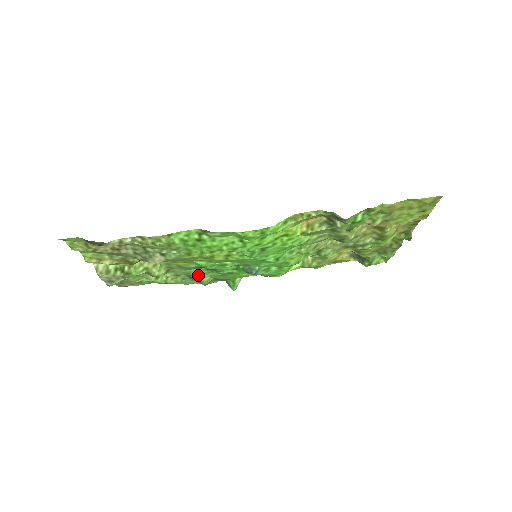
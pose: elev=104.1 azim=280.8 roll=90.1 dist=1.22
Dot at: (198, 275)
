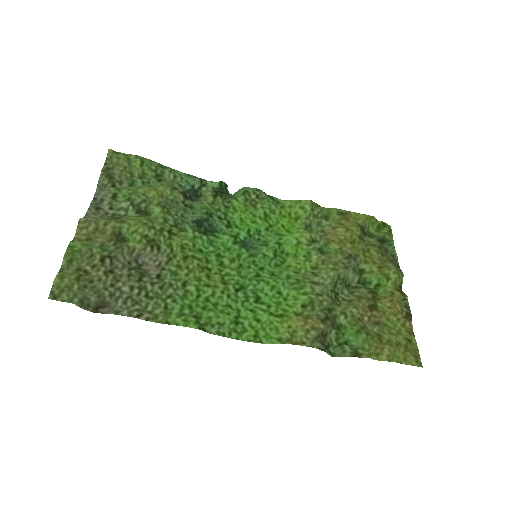
Dot at: (196, 207)
